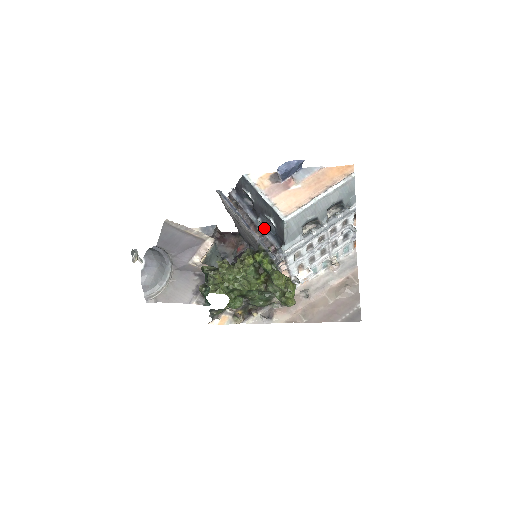
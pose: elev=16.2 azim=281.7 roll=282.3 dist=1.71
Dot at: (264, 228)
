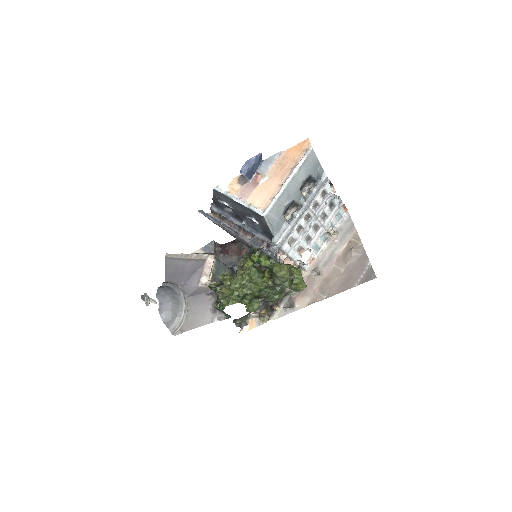
Dot at: (251, 229)
